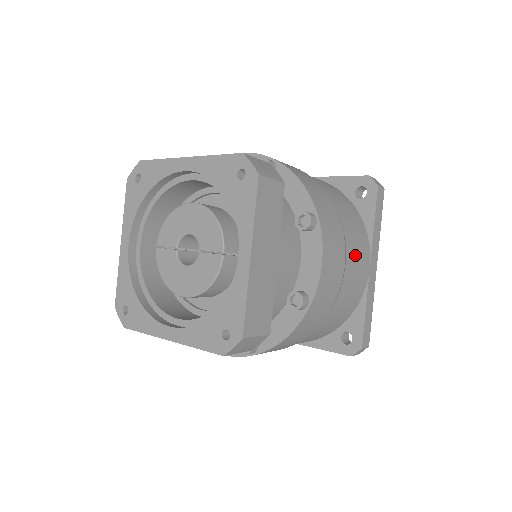
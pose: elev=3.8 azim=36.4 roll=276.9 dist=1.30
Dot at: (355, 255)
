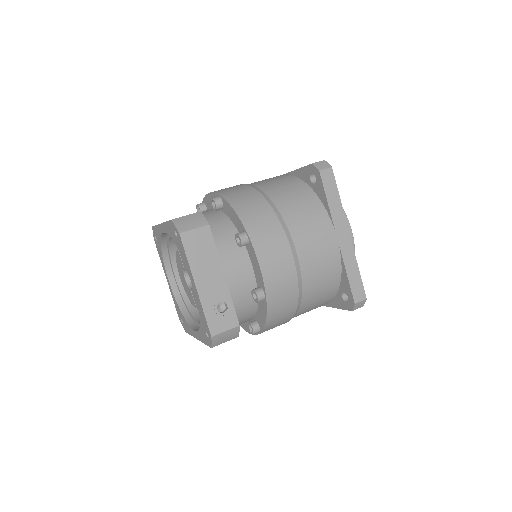
Dot at: occluded
